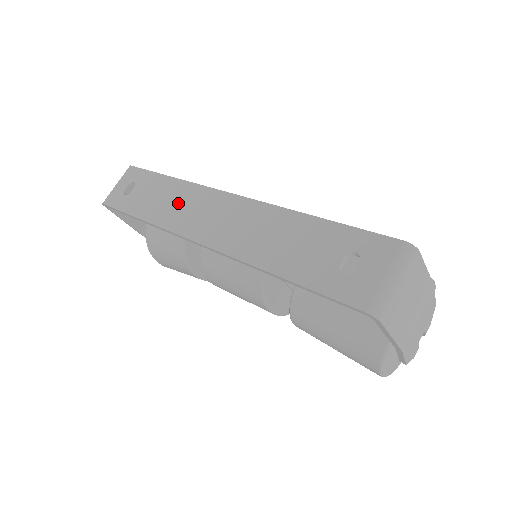
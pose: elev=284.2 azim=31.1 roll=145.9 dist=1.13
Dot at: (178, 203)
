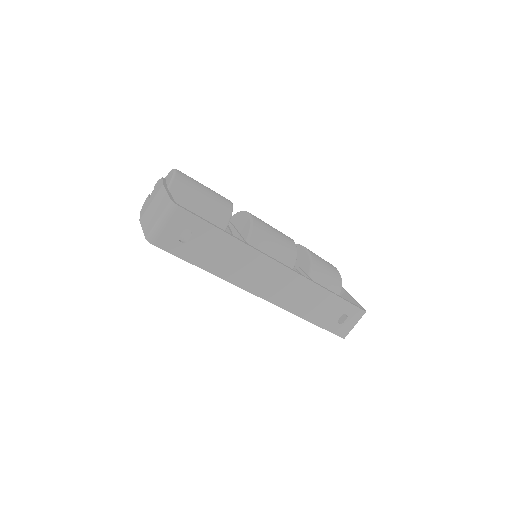
Dot at: (244, 265)
